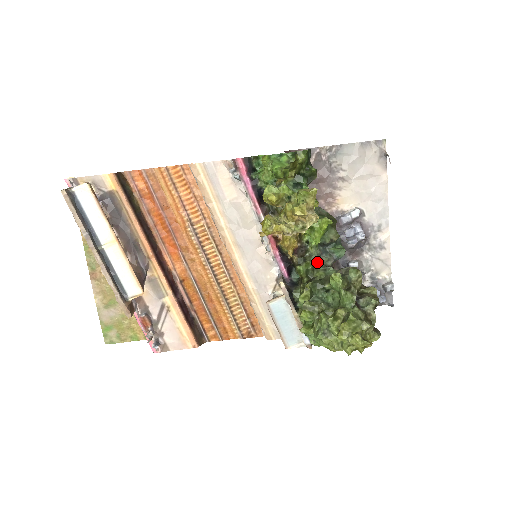
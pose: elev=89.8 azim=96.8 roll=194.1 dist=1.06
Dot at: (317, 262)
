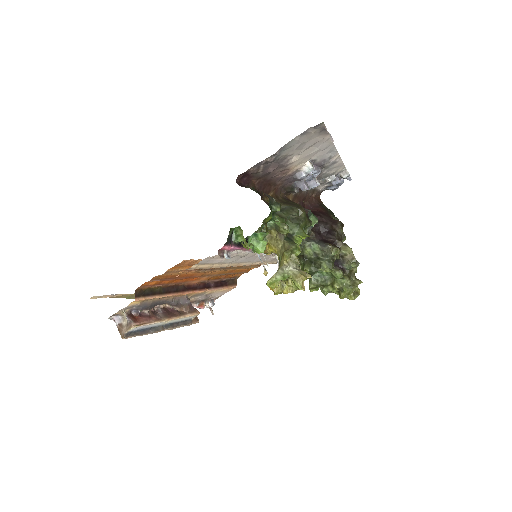
Dot at: occluded
